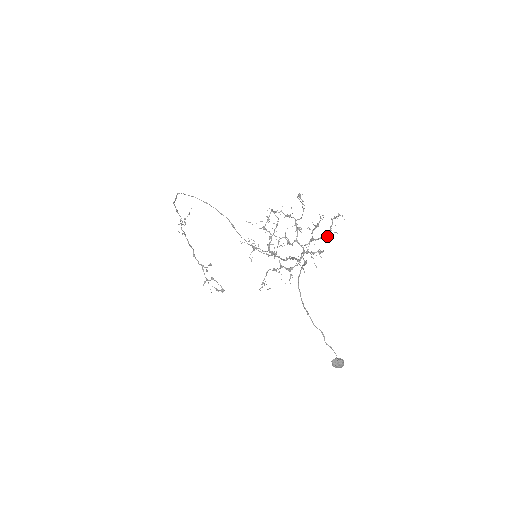
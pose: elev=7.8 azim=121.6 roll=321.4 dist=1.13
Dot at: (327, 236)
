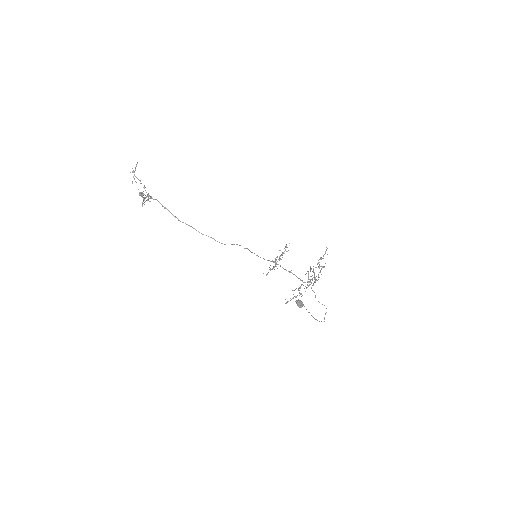
Dot at: occluded
